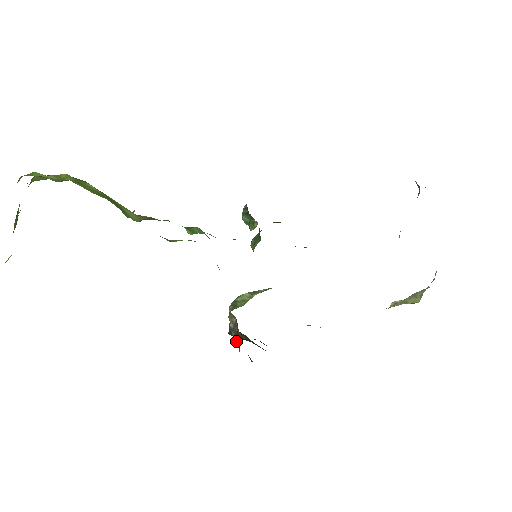
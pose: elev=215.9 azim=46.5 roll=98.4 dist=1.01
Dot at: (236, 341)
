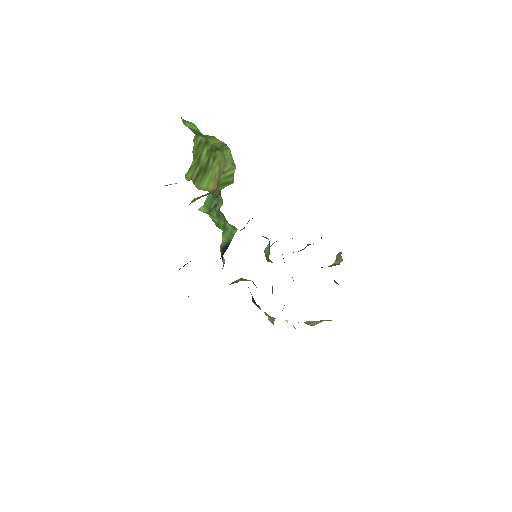
Dot at: occluded
